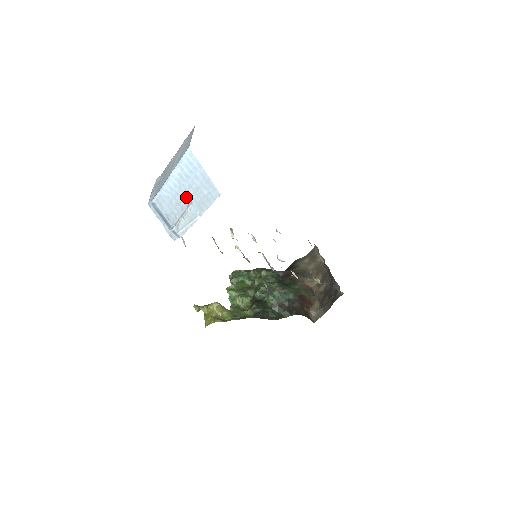
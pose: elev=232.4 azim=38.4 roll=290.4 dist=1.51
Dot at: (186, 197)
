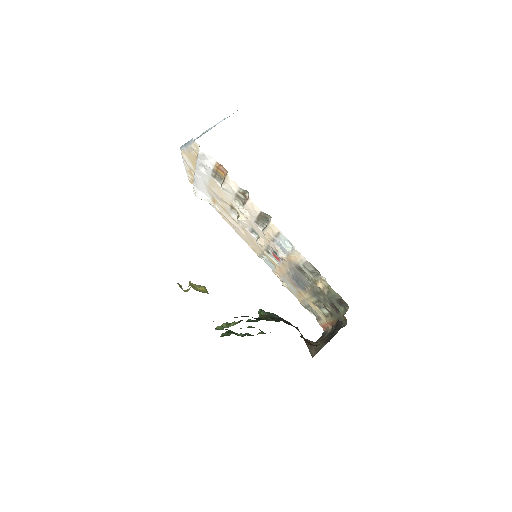
Dot at: occluded
